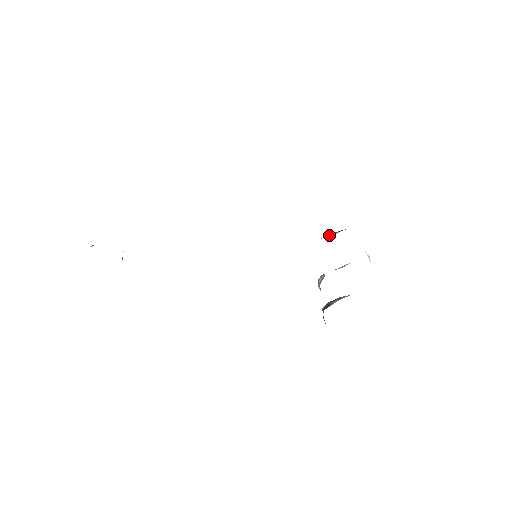
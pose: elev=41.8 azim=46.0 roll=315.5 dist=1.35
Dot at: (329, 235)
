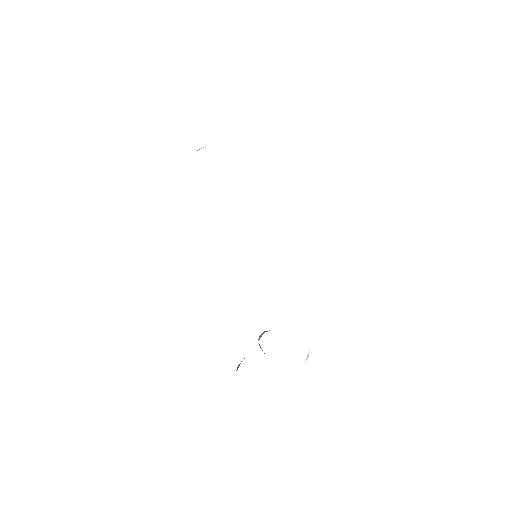
Dot at: occluded
